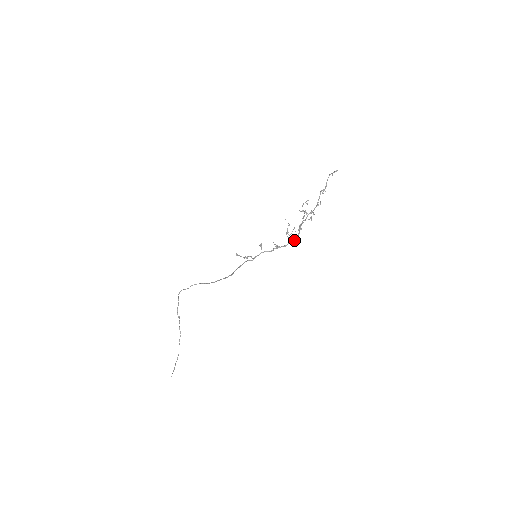
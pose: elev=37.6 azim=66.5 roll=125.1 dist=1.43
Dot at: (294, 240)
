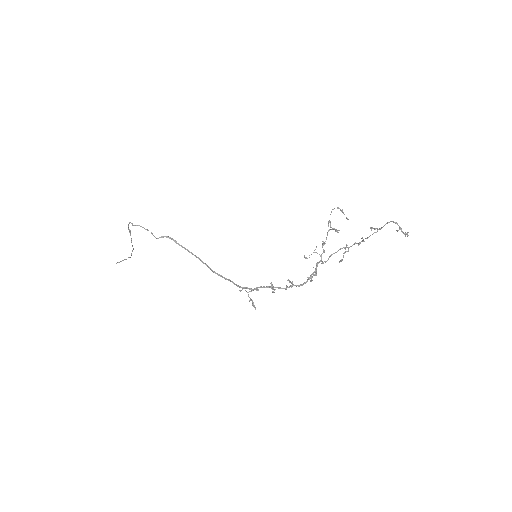
Dot at: occluded
